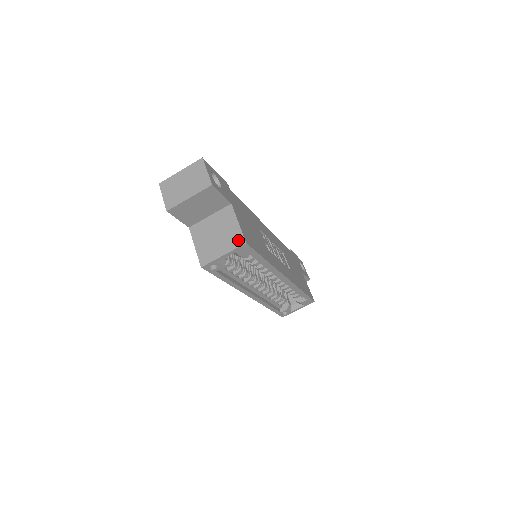
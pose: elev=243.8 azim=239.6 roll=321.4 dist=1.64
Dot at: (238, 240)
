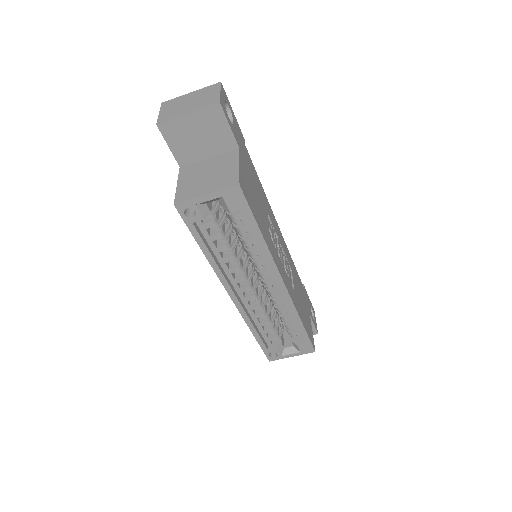
Dot at: (231, 181)
